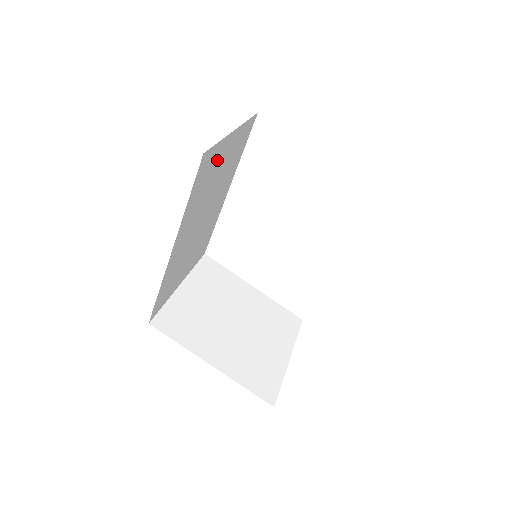
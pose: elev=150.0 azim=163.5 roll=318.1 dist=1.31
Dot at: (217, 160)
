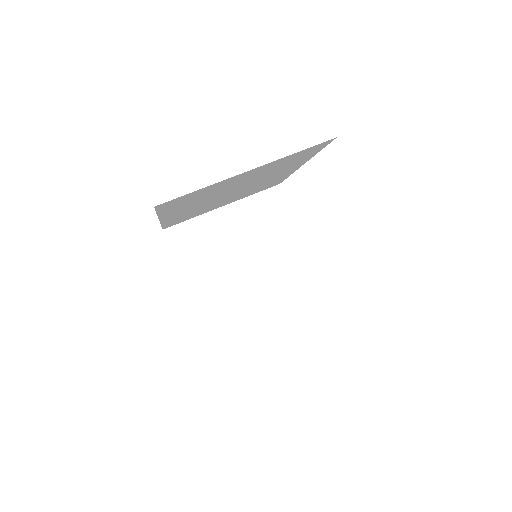
Dot at: (216, 187)
